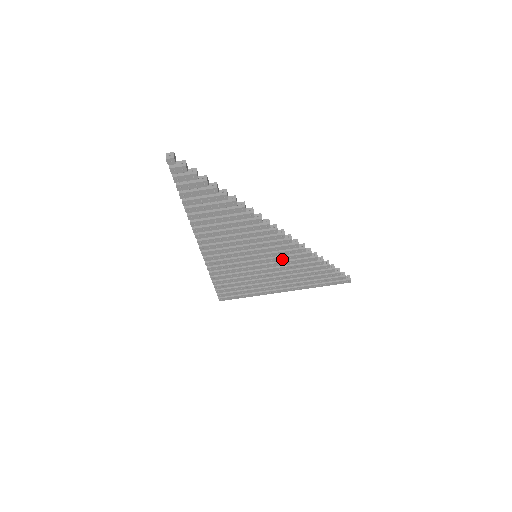
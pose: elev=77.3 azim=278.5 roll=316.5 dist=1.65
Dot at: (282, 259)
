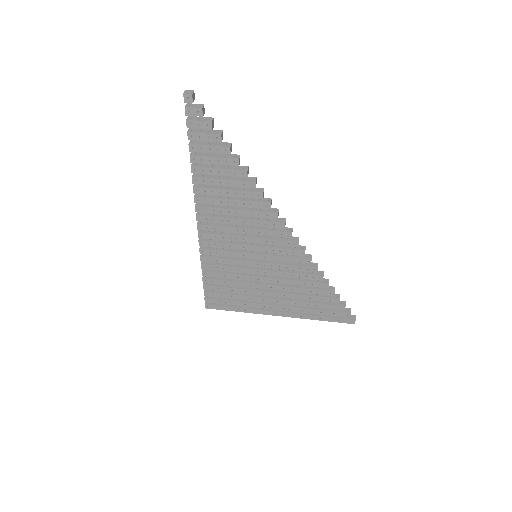
Dot at: (284, 267)
